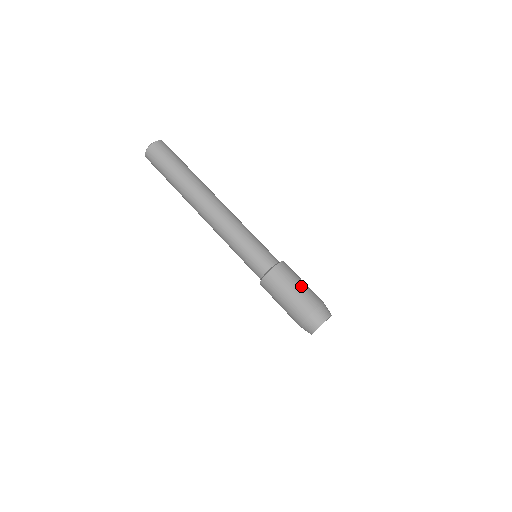
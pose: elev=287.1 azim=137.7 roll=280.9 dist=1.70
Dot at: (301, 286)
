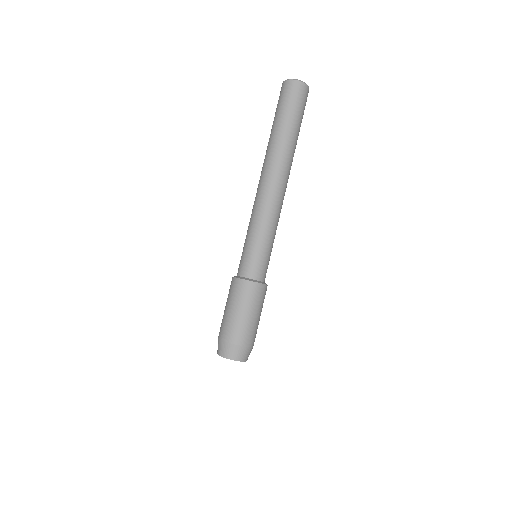
Dot at: (256, 318)
